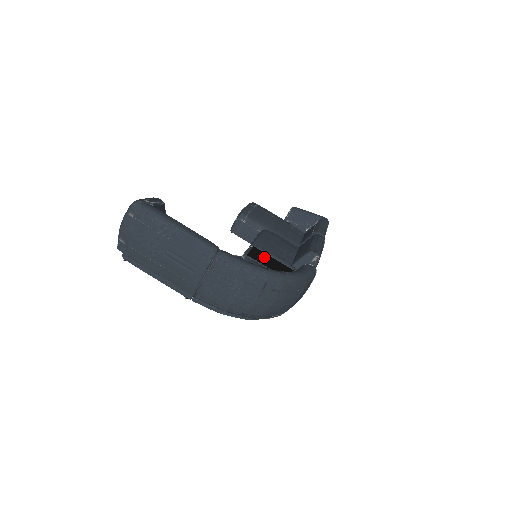
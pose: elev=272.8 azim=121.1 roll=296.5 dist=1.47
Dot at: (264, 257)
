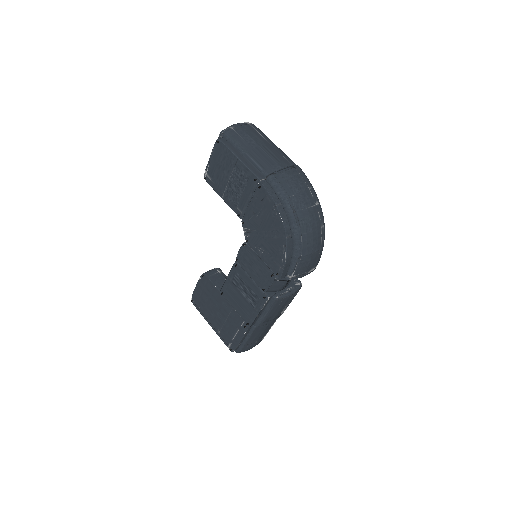
Dot at: occluded
